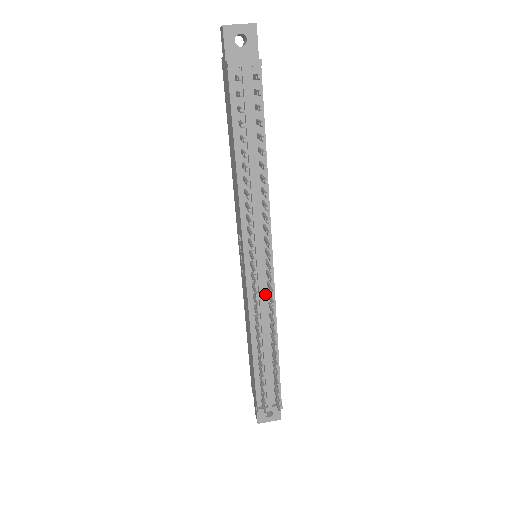
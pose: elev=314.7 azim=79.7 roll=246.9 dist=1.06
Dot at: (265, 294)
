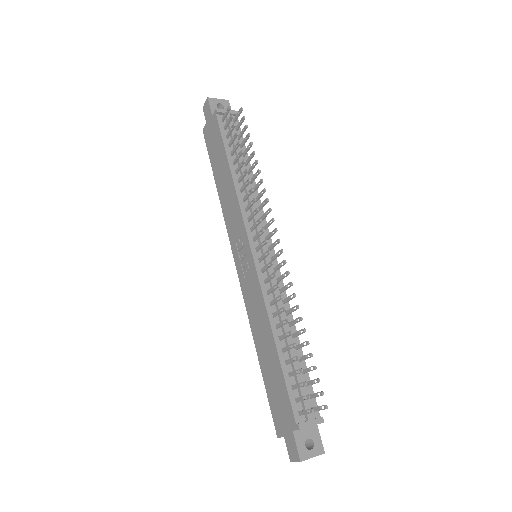
Dot at: (274, 281)
